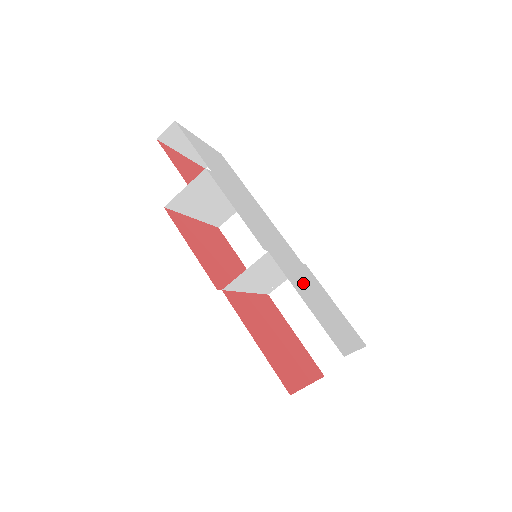
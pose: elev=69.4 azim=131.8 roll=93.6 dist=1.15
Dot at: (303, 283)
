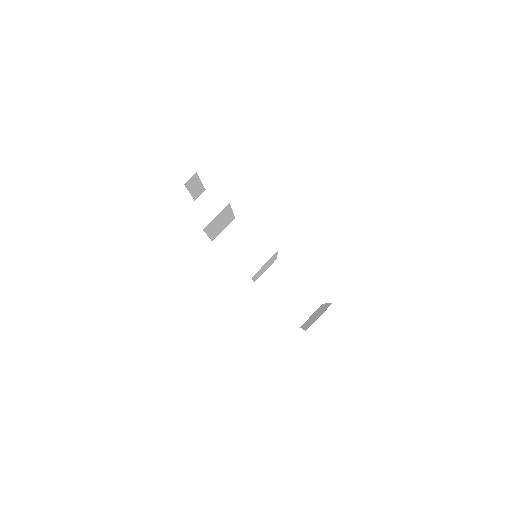
Dot at: occluded
